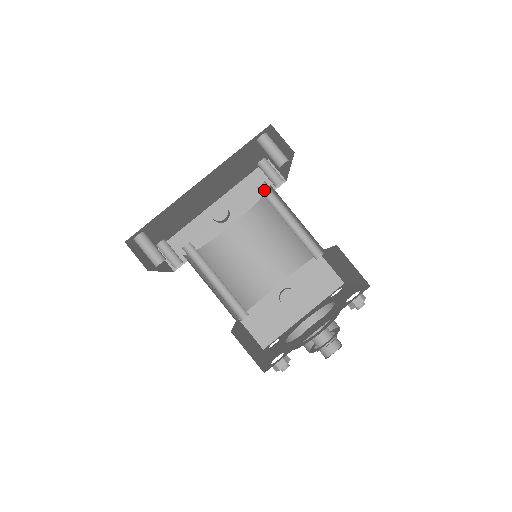
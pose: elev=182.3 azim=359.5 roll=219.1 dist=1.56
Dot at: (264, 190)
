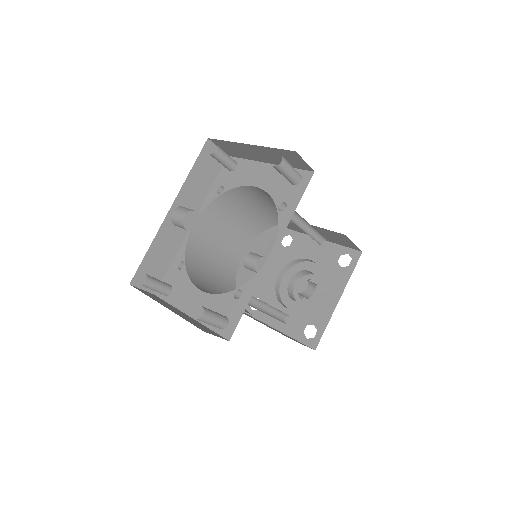
Dot at: (282, 209)
